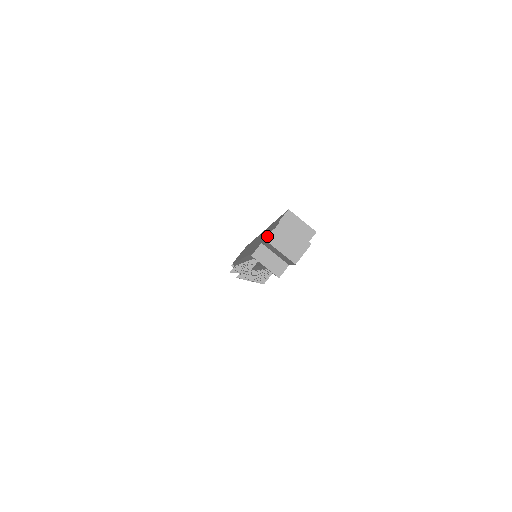
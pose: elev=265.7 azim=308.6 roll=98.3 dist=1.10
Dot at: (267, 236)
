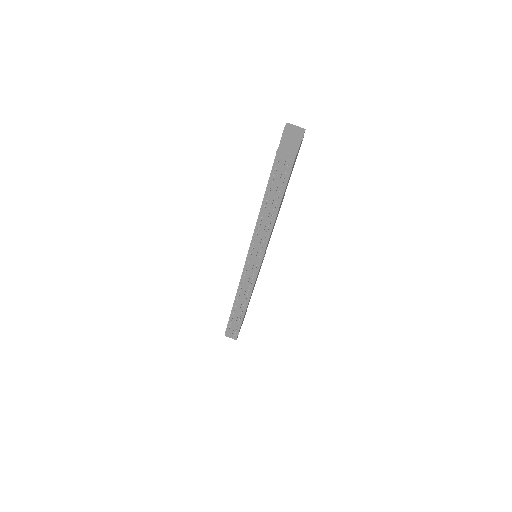
Dot at: (282, 135)
